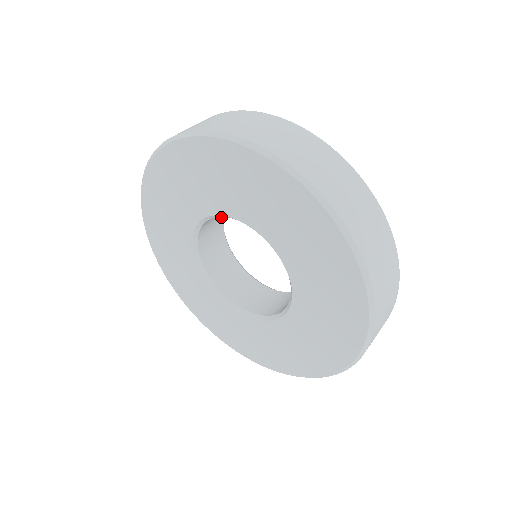
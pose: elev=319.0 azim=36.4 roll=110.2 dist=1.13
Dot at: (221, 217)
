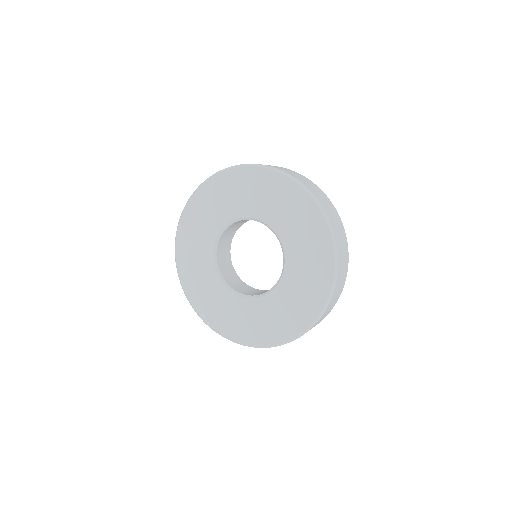
Dot at: (229, 258)
